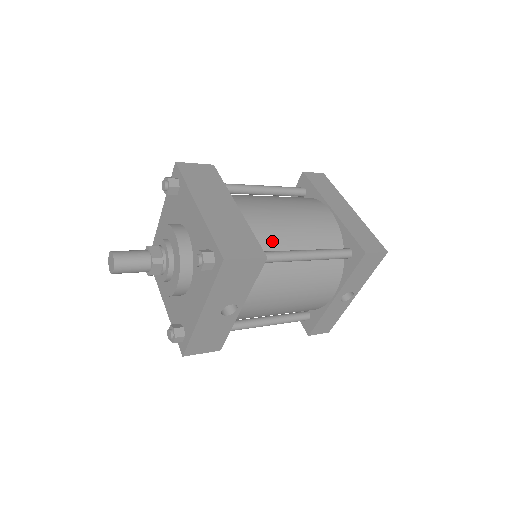
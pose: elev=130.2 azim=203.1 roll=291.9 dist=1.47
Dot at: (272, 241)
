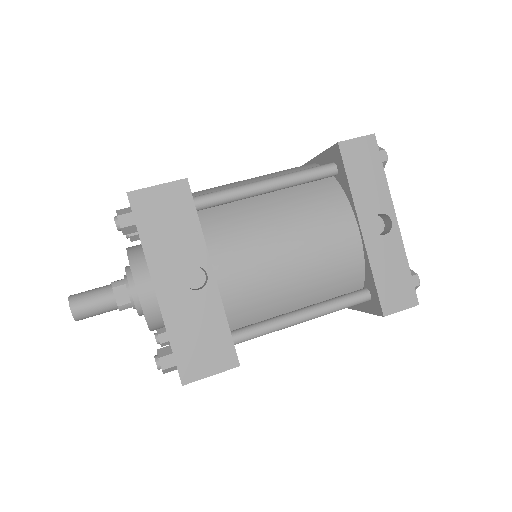
Dot at: occluded
